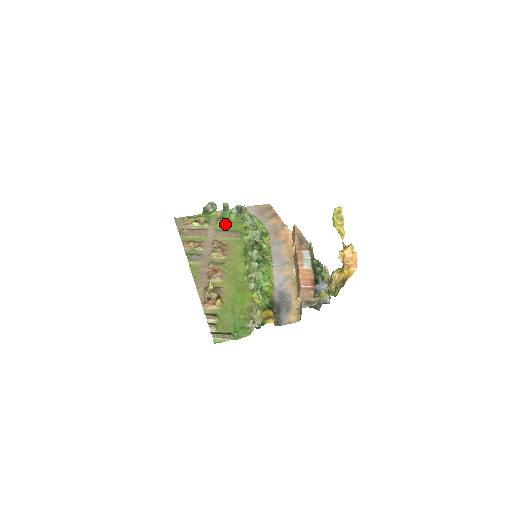
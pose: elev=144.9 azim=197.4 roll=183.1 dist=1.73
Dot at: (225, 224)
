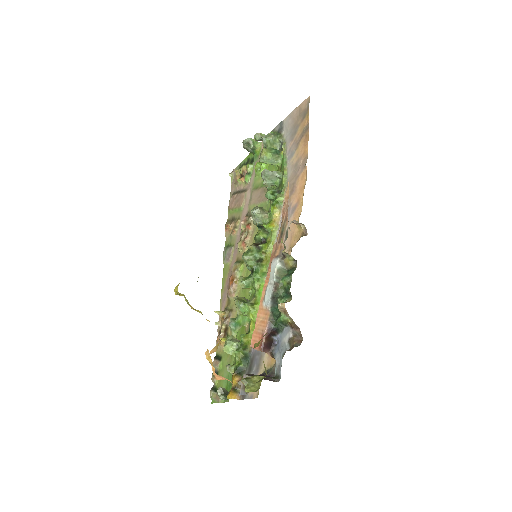
Dot at: (260, 173)
